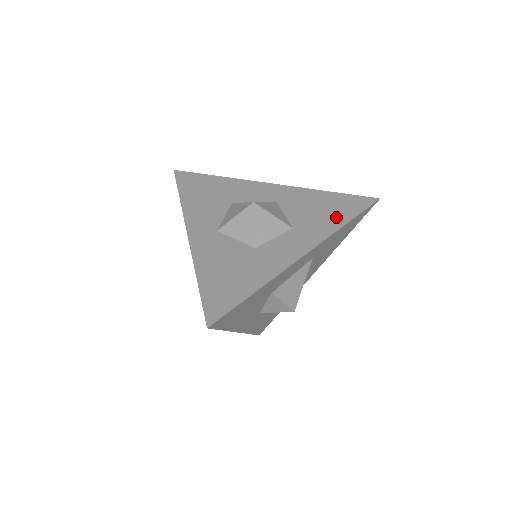
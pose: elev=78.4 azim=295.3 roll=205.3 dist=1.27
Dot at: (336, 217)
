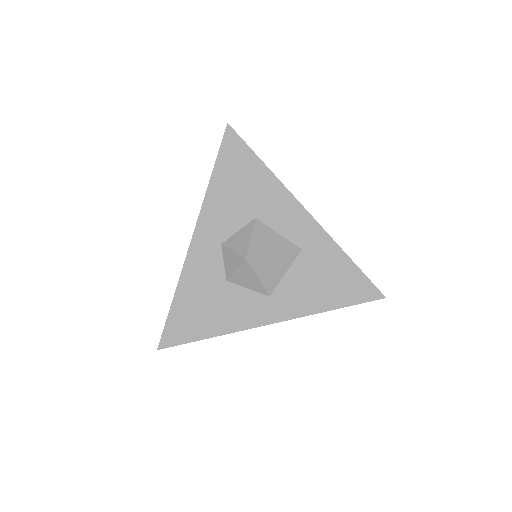
Dot at: occluded
